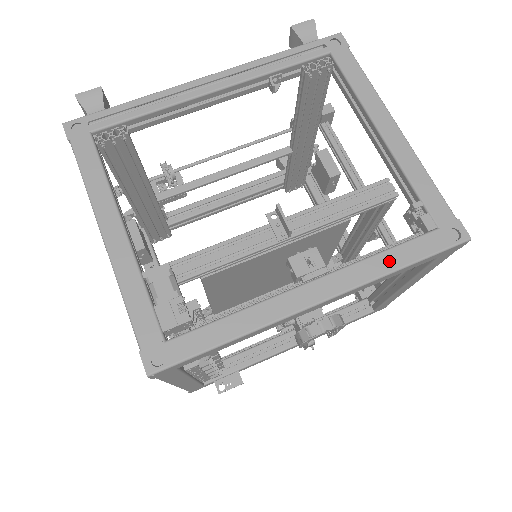
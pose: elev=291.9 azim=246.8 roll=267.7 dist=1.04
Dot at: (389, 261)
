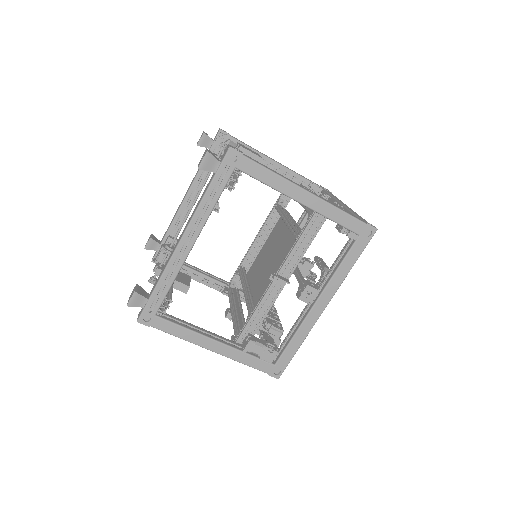
Dot at: (345, 269)
